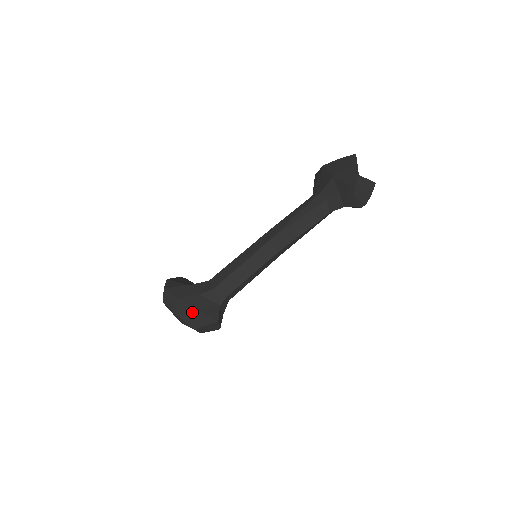
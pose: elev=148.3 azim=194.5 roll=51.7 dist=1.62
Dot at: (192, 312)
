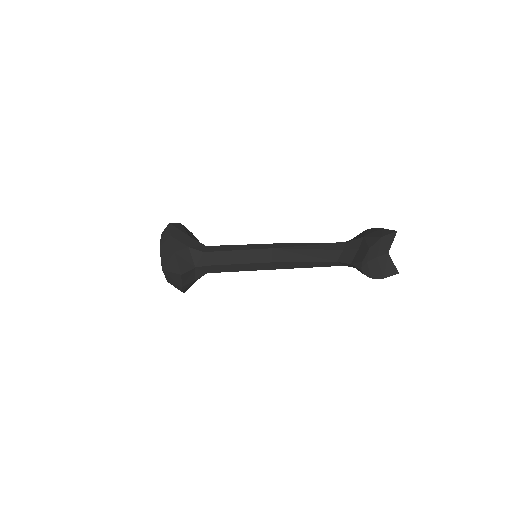
Dot at: (171, 253)
